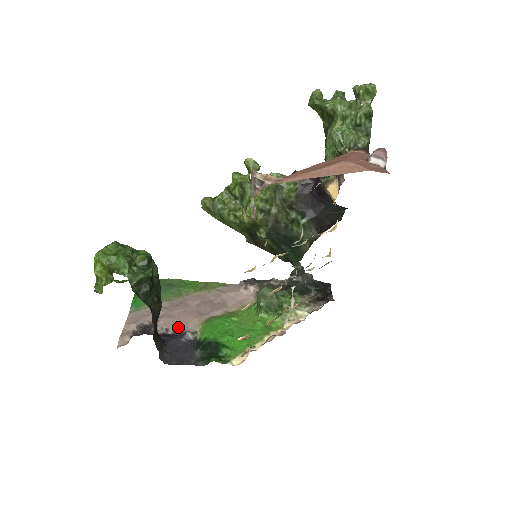
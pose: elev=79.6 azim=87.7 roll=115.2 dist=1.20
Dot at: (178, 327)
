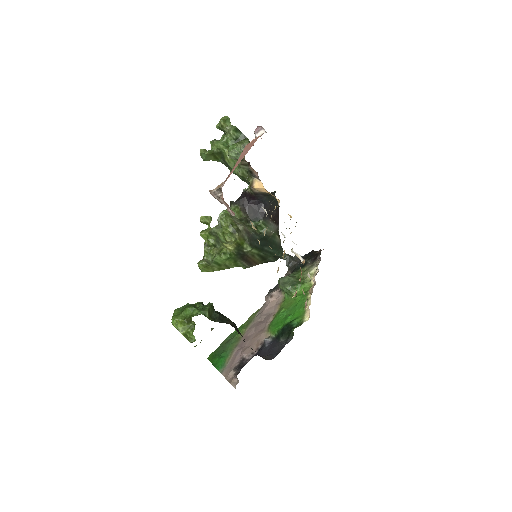
Dot at: (257, 346)
